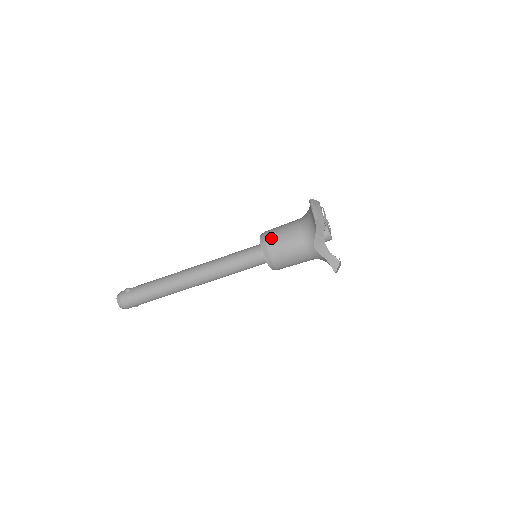
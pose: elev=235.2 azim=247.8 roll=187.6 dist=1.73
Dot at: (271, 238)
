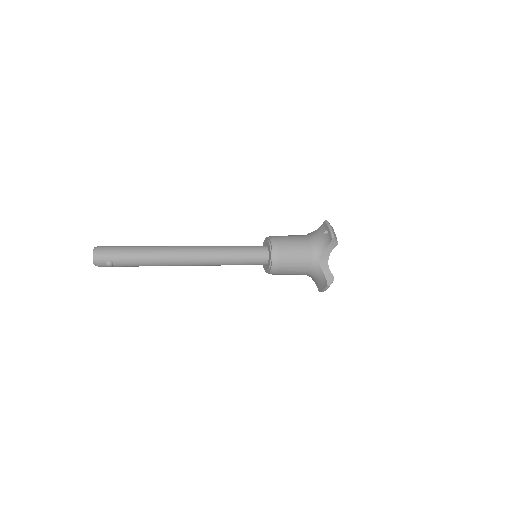
Dot at: occluded
